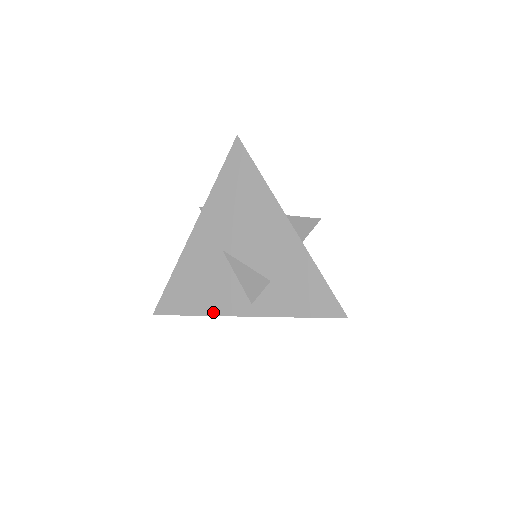
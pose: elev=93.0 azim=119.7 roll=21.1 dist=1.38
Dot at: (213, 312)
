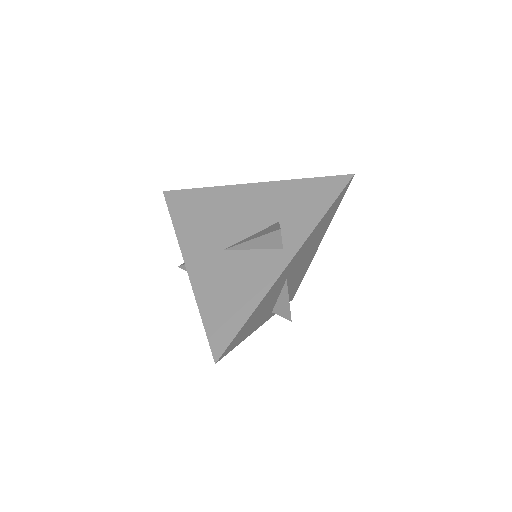
Dot at: (263, 292)
